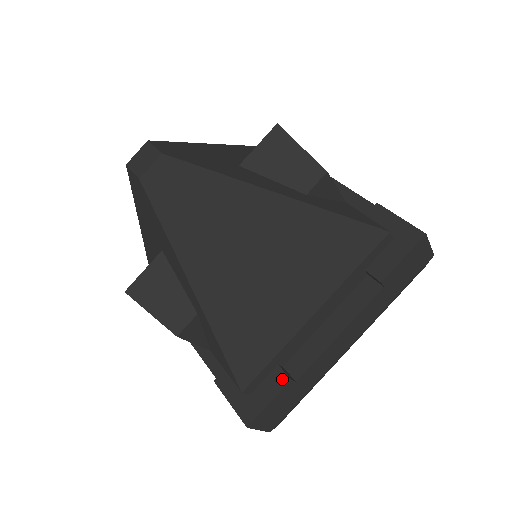
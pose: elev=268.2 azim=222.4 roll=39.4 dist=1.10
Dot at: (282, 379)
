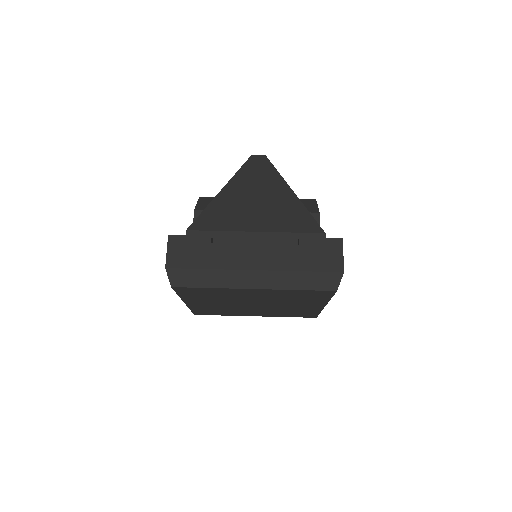
Dot at: (208, 237)
